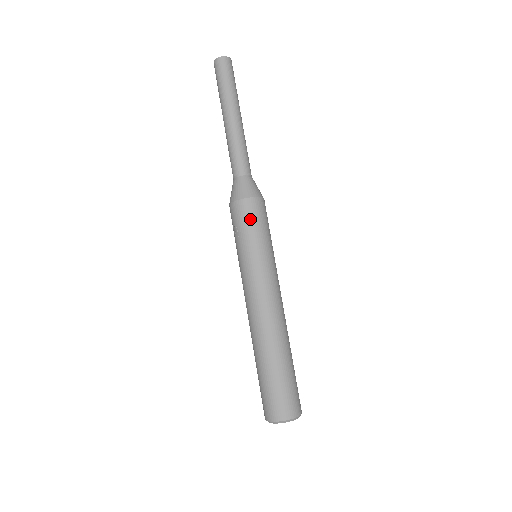
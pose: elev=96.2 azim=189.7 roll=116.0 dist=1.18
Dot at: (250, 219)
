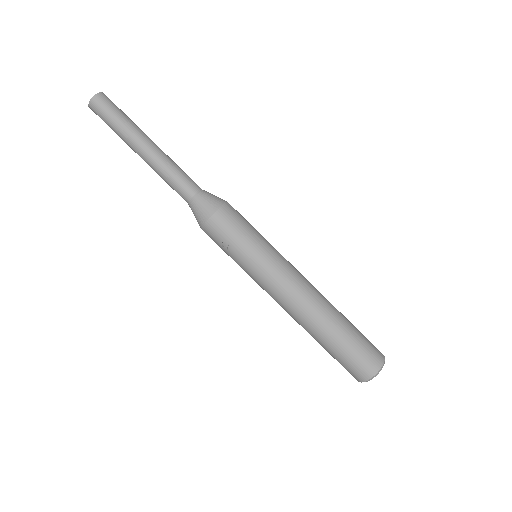
Dot at: (235, 225)
